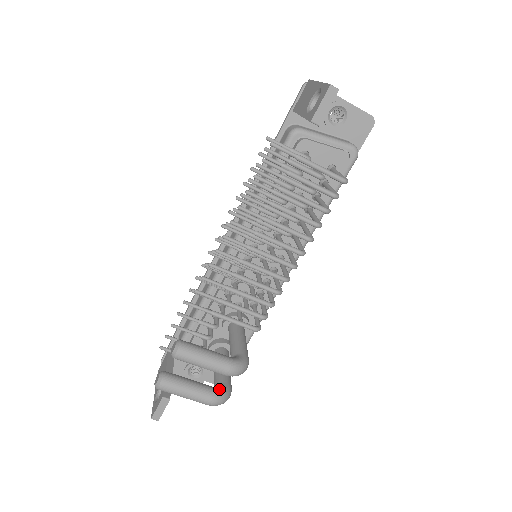
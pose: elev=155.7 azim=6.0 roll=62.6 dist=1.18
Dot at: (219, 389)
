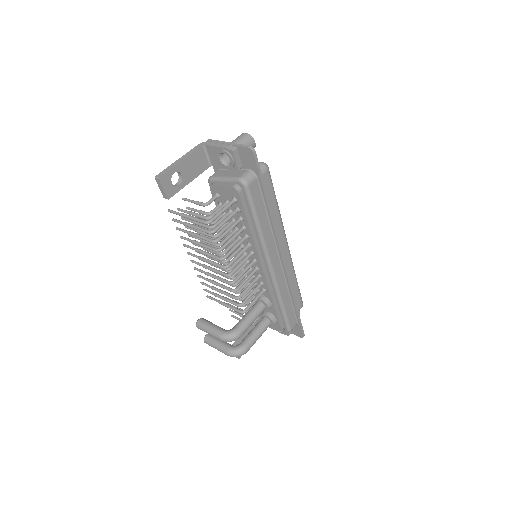
Dot at: (233, 348)
